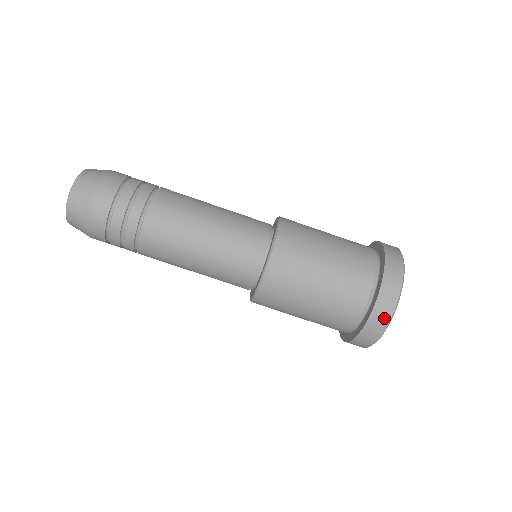
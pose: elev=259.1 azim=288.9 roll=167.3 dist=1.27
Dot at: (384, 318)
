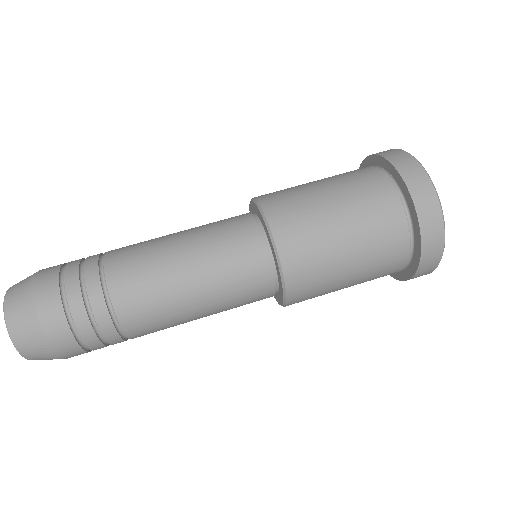
Dot at: (434, 215)
